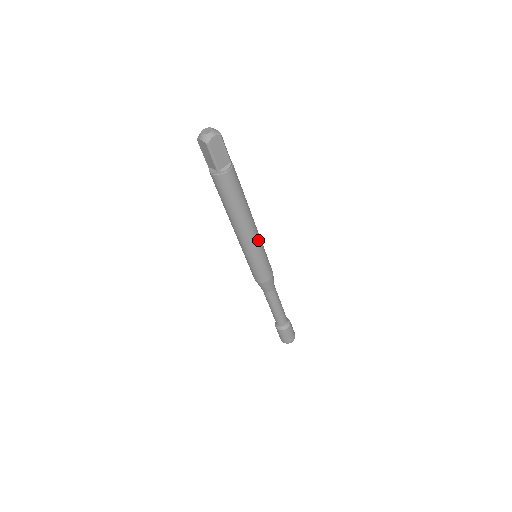
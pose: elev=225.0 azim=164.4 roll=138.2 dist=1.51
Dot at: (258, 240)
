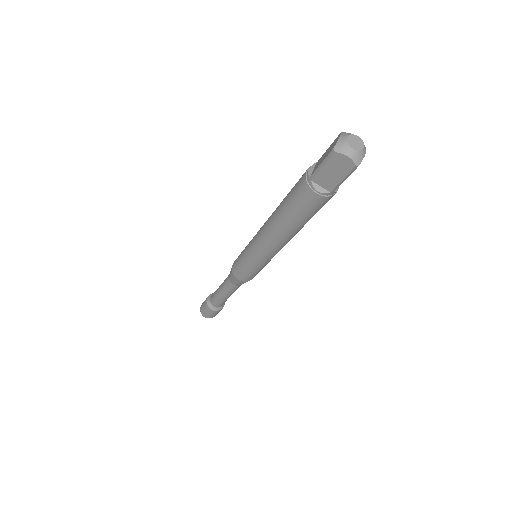
Dot at: occluded
